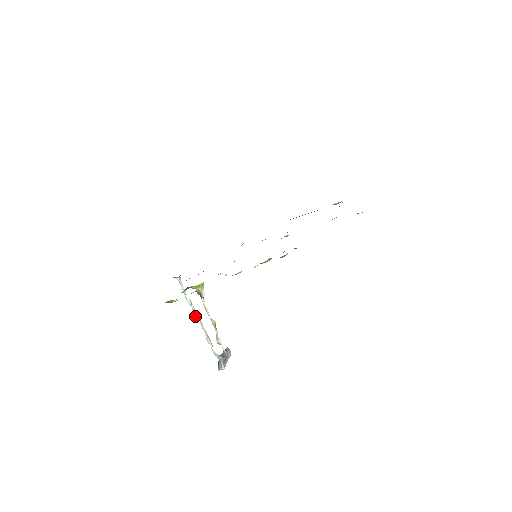
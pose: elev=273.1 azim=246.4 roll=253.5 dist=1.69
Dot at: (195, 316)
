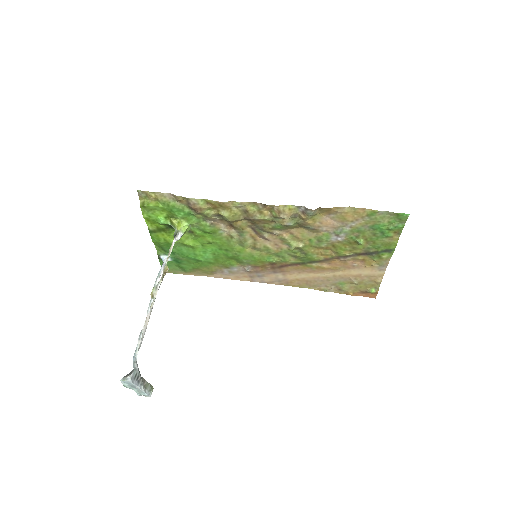
Dot at: (150, 302)
